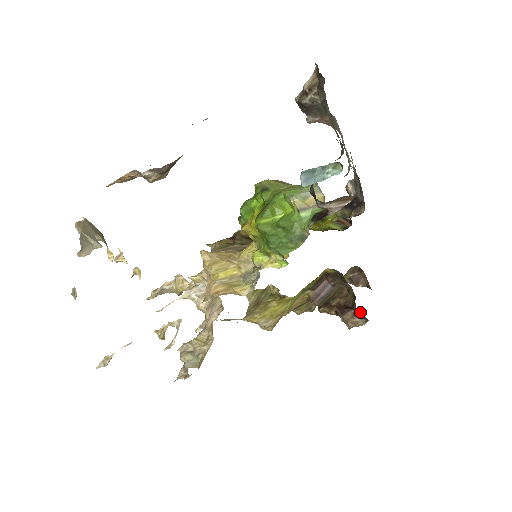
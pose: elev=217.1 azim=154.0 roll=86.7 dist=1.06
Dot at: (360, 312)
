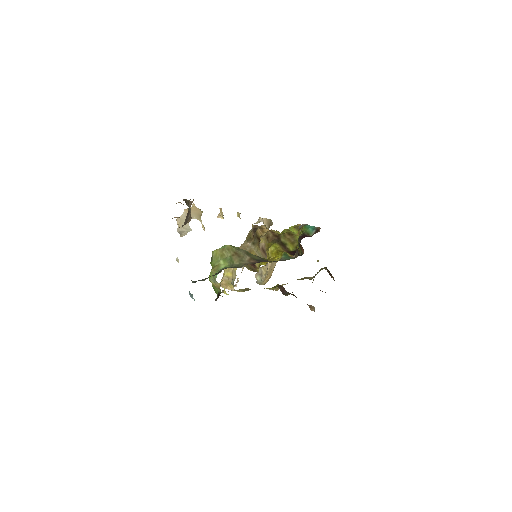
Dot at: occluded
